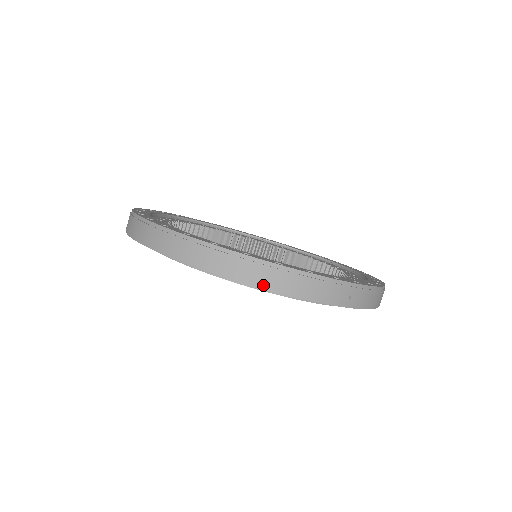
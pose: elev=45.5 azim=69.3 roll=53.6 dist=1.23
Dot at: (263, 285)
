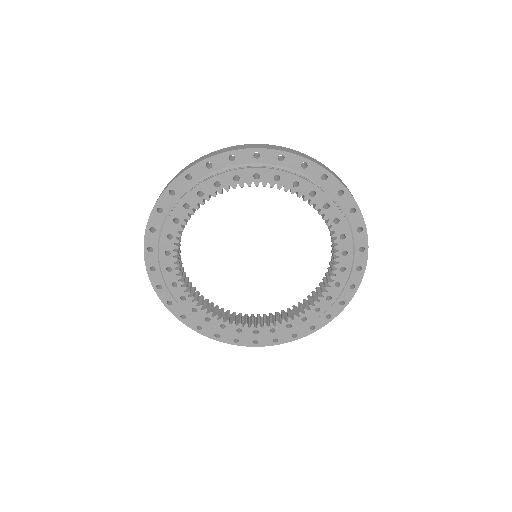
Dot at: (223, 152)
